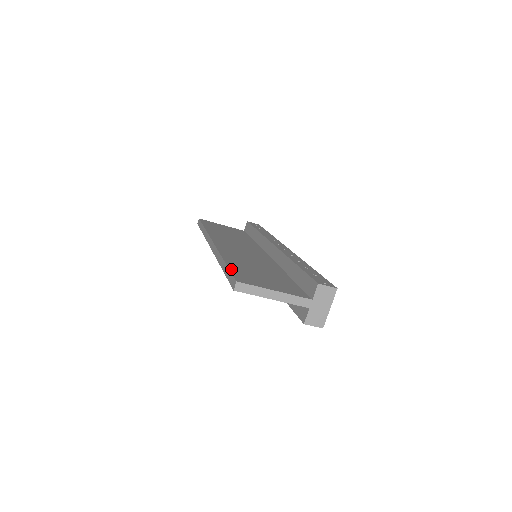
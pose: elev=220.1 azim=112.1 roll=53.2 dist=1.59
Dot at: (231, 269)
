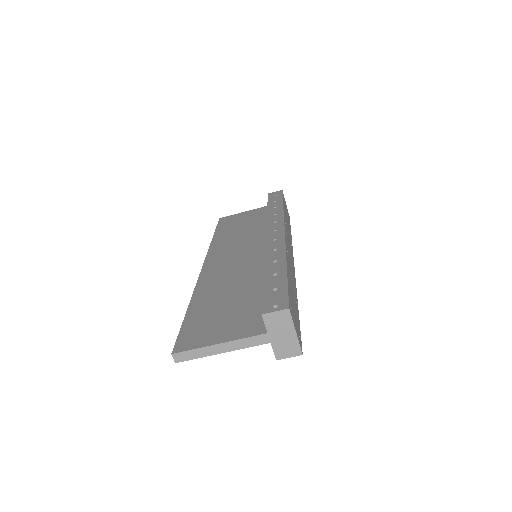
Dot at: (183, 325)
